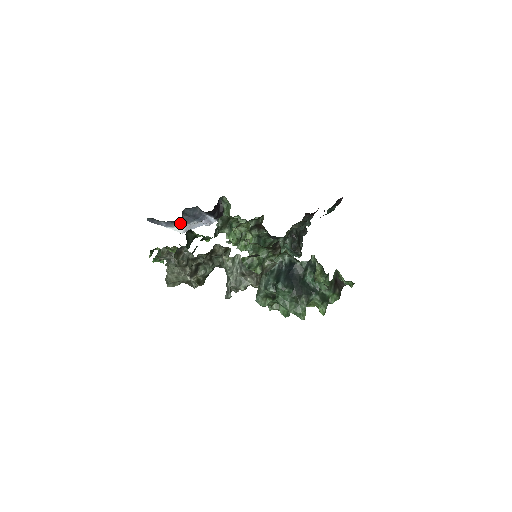
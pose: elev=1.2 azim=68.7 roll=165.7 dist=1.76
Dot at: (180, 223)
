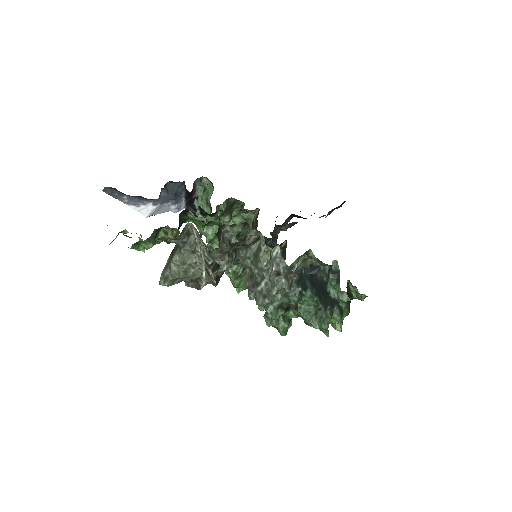
Dot at: (151, 201)
